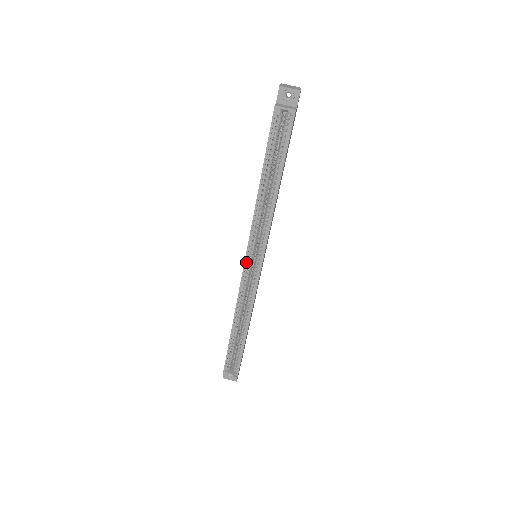
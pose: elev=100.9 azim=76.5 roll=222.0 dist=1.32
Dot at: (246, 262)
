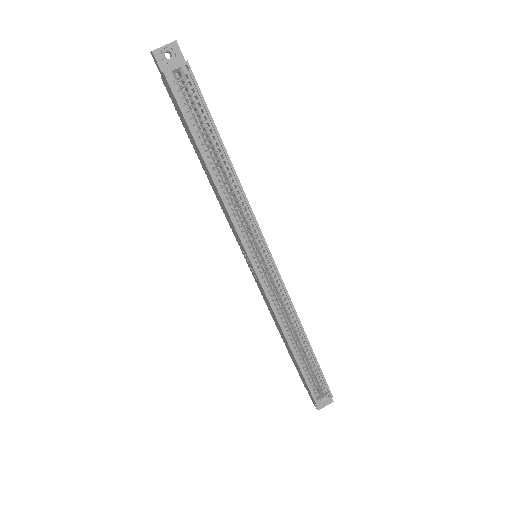
Dot at: (254, 266)
